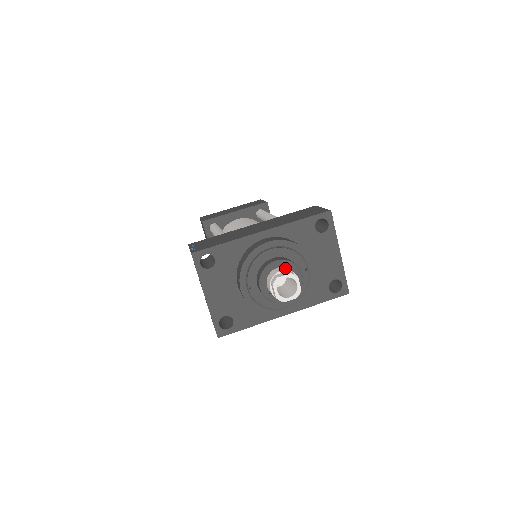
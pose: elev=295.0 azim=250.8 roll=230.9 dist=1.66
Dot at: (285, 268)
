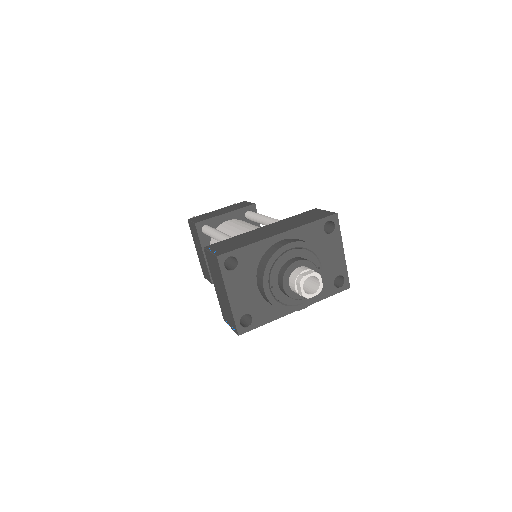
Dot at: (306, 267)
